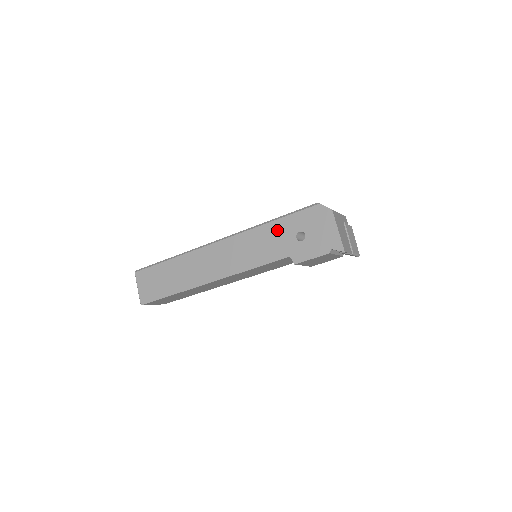
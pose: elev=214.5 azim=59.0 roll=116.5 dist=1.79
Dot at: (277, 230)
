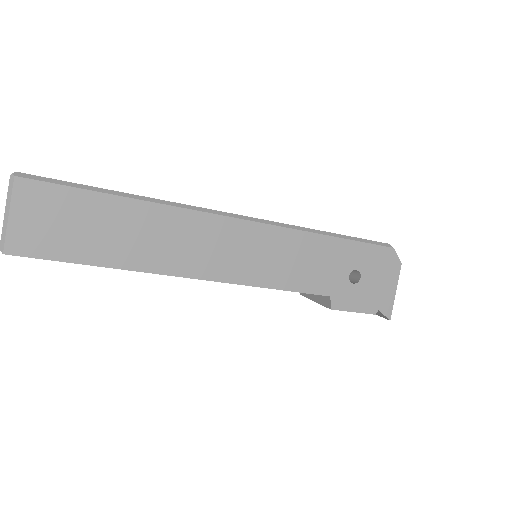
Dot at: (331, 252)
